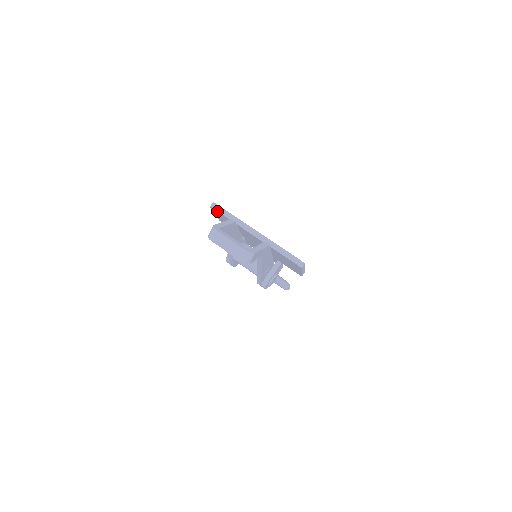
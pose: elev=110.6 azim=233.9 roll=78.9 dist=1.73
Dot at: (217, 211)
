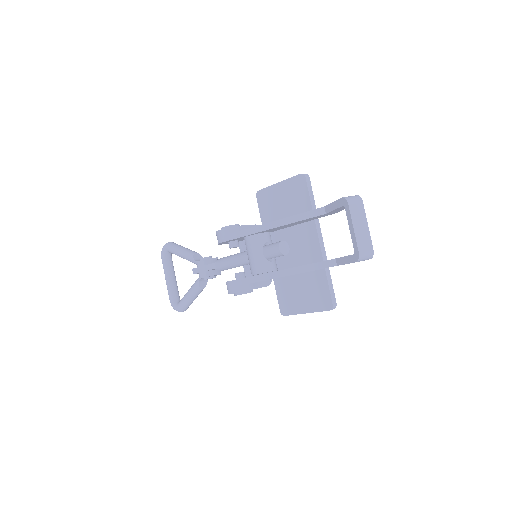
Dot at: (306, 184)
